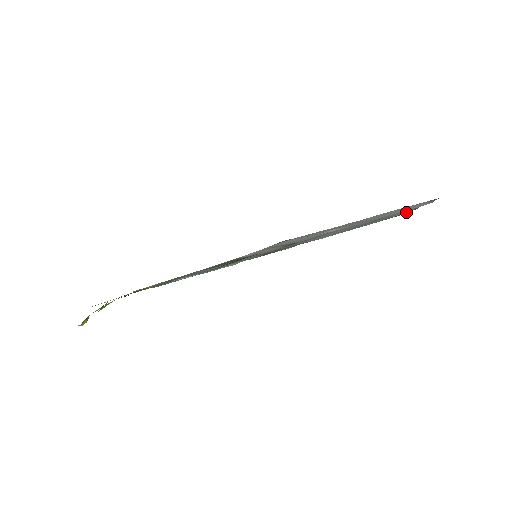
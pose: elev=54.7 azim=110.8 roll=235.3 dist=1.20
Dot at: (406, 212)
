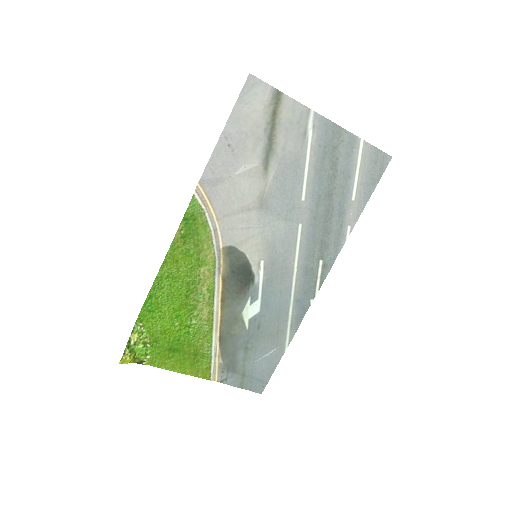
Dot at: (361, 145)
